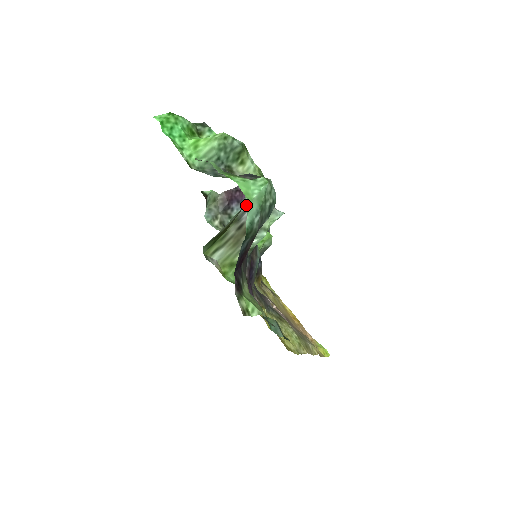
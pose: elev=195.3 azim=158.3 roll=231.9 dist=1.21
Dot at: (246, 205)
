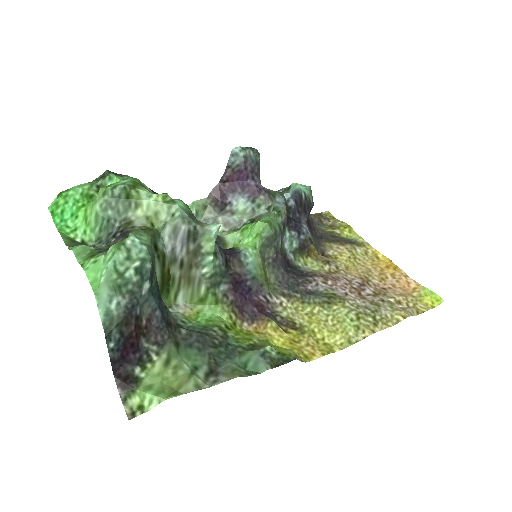
Dot at: (170, 243)
